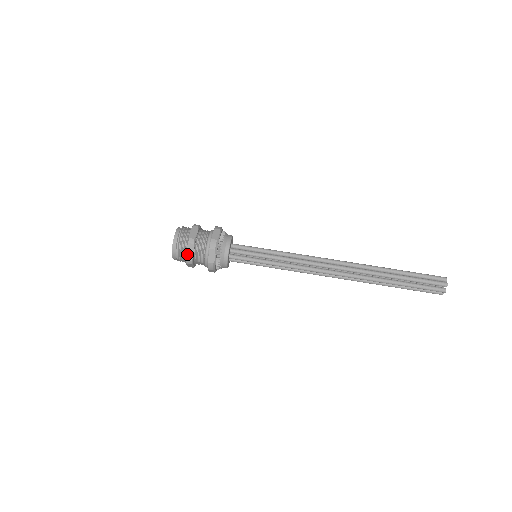
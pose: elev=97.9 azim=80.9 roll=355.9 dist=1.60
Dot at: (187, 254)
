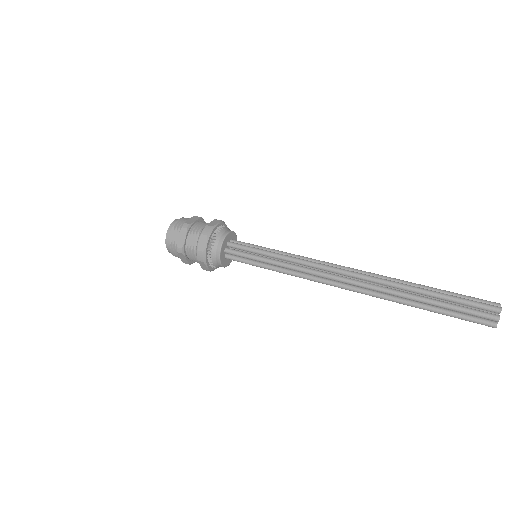
Dot at: (188, 220)
